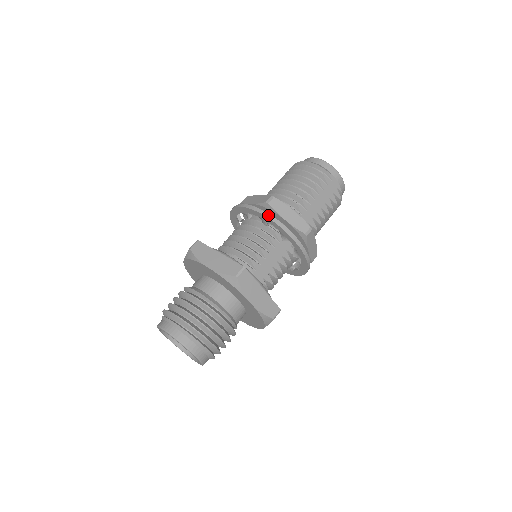
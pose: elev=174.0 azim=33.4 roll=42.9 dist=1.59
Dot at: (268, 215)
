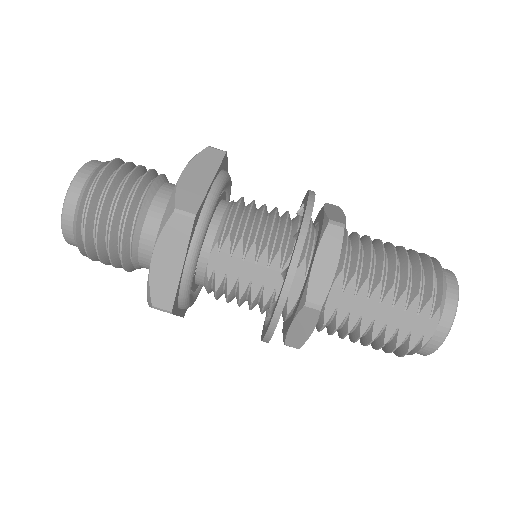
Dot at: (306, 227)
